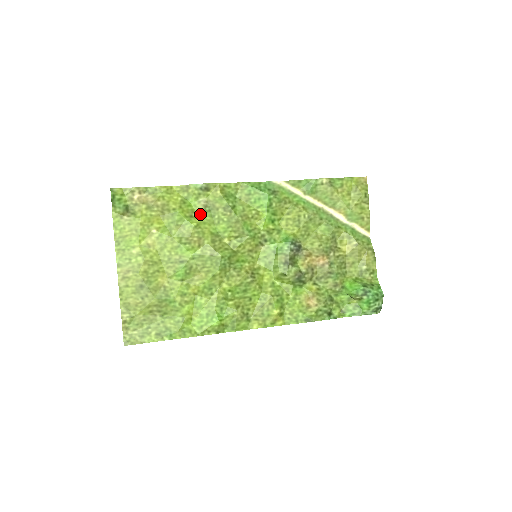
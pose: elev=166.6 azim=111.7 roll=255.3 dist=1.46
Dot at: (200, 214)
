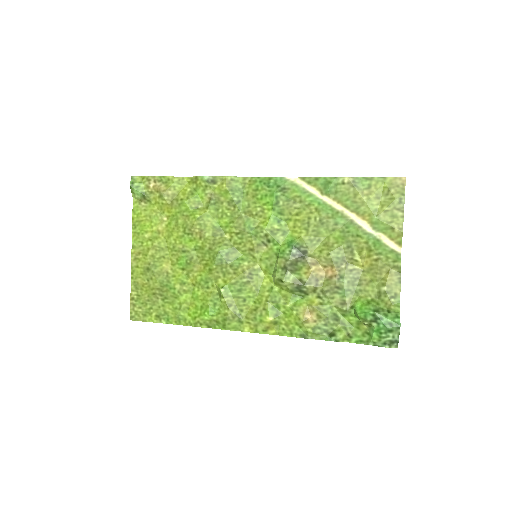
Dot at: (206, 206)
